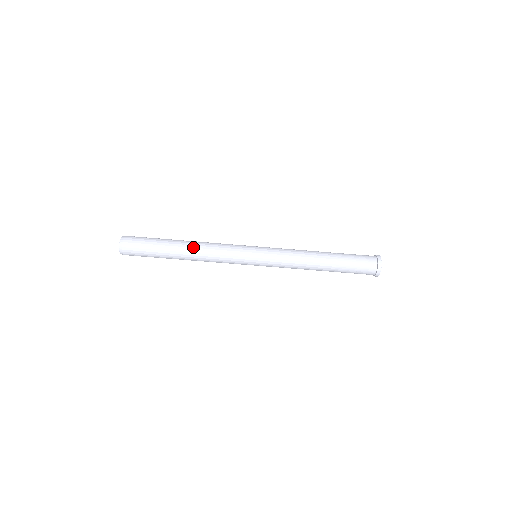
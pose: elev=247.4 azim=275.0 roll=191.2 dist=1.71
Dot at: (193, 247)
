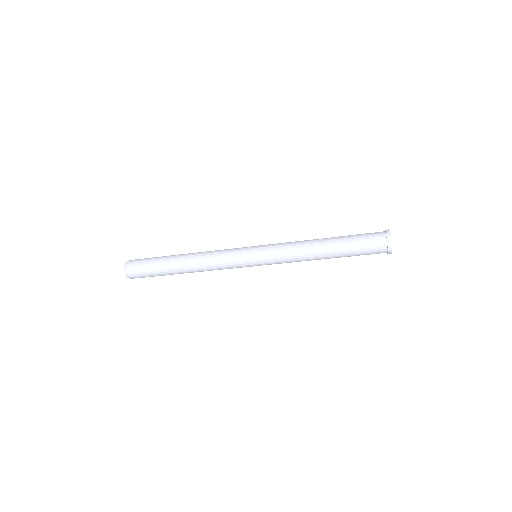
Dot at: (192, 269)
